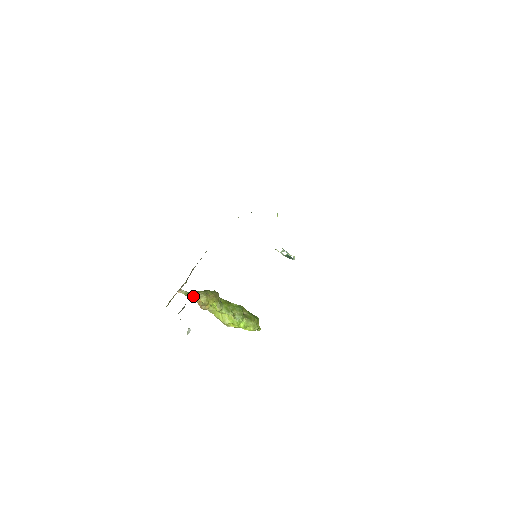
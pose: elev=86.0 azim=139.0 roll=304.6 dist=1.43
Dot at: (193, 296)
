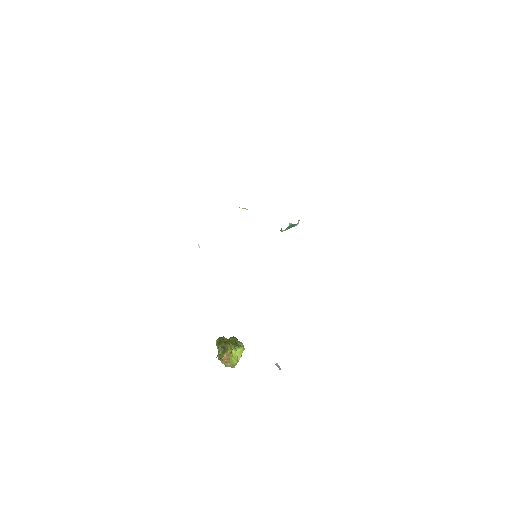
Dot at: (224, 354)
